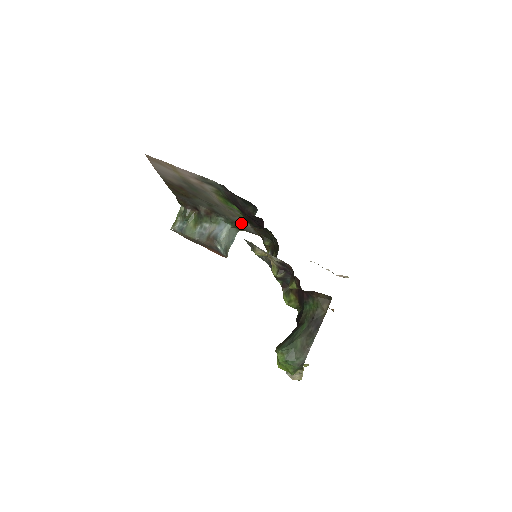
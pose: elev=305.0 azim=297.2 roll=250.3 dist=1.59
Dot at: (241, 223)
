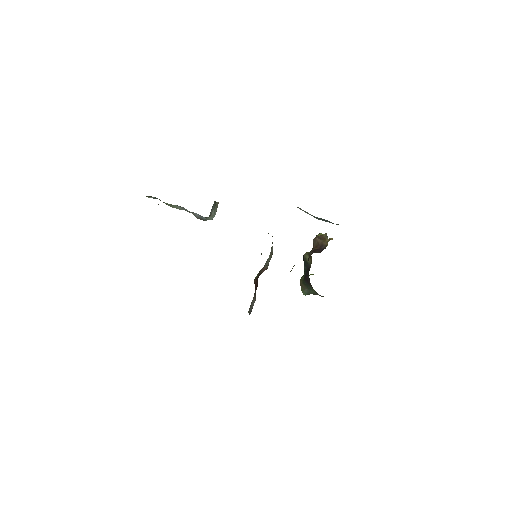
Dot at: occluded
